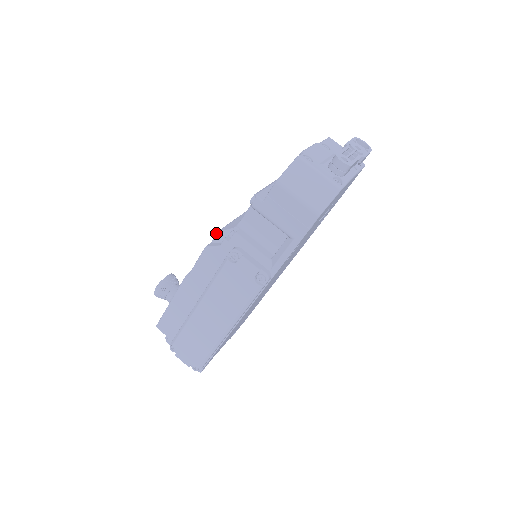
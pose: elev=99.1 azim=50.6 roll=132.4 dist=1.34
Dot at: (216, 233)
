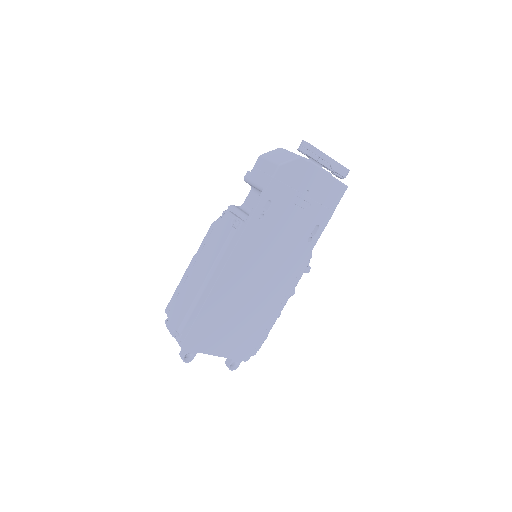
Dot at: occluded
